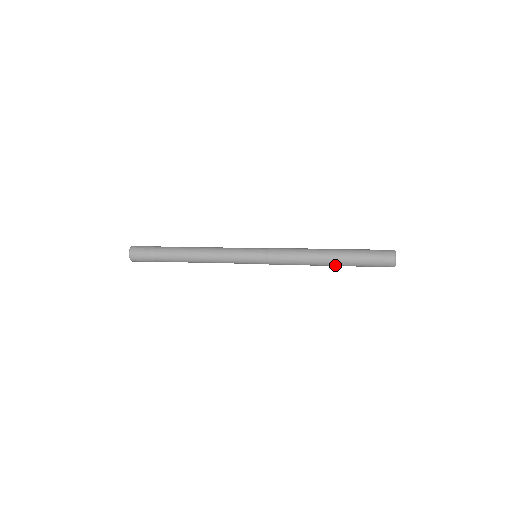
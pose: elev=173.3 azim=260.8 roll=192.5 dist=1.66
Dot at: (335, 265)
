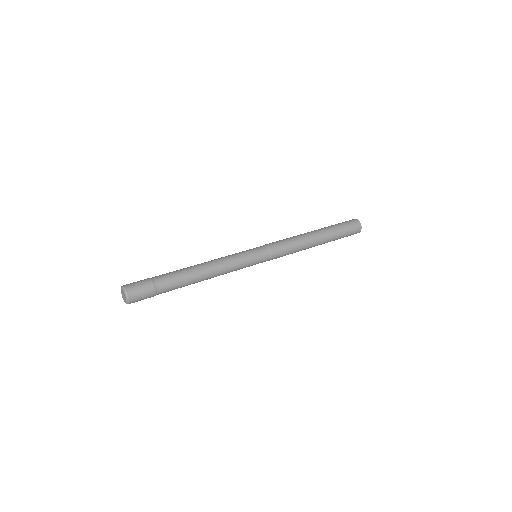
Dot at: (321, 244)
